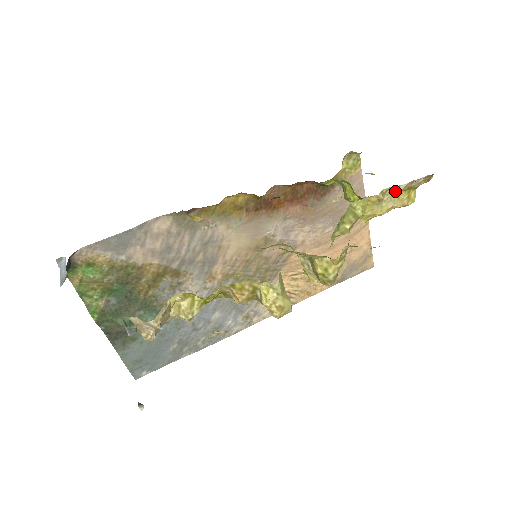
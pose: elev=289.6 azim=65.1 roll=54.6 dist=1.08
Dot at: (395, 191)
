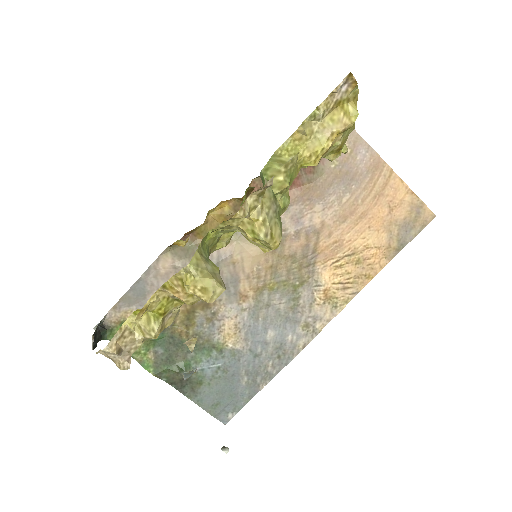
Dot at: (317, 115)
